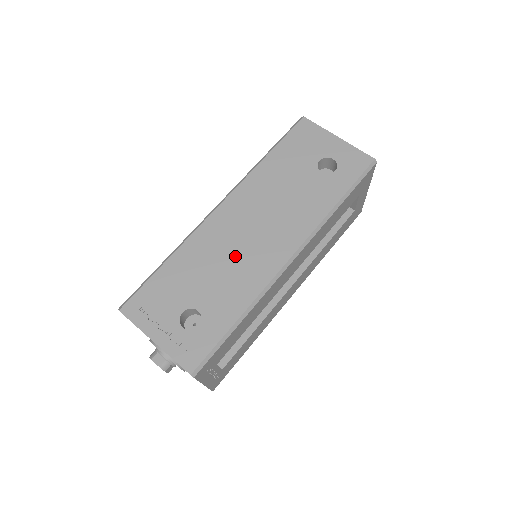
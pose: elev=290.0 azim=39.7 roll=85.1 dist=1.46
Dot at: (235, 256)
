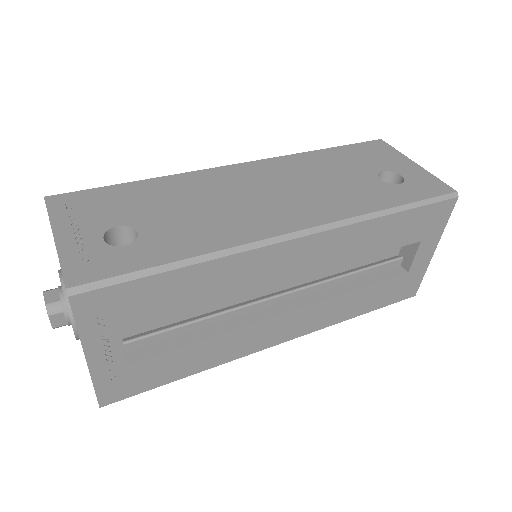
Dot at: (226, 205)
